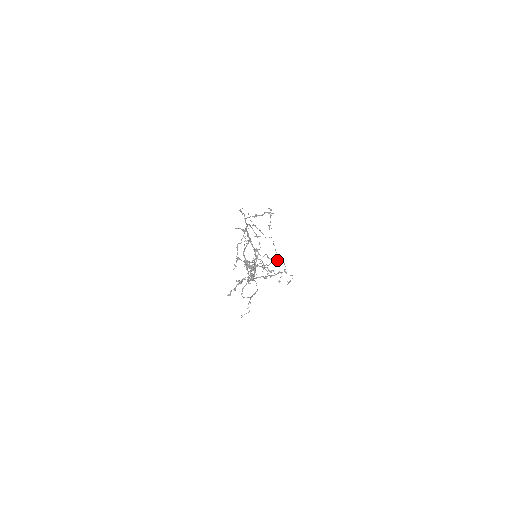
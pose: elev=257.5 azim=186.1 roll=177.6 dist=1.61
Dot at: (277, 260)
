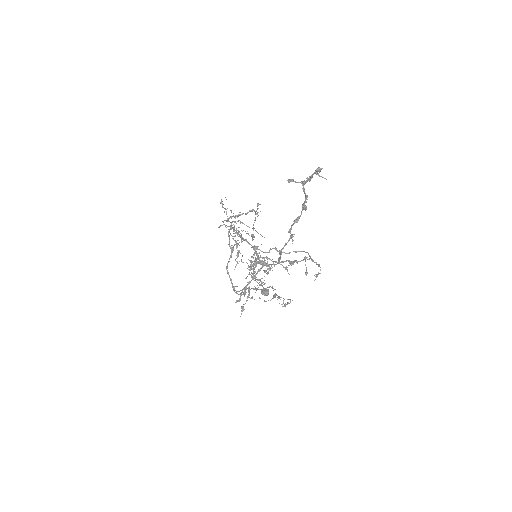
Dot at: occluded
